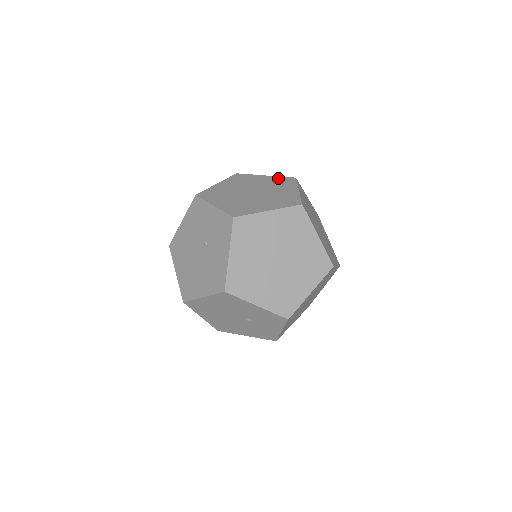
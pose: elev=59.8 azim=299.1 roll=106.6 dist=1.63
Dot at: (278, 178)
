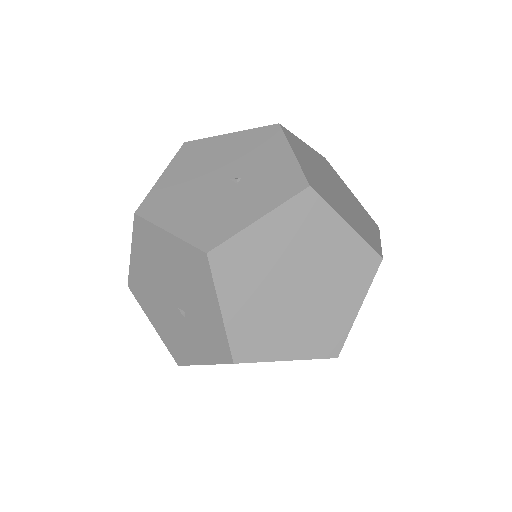
Dot at: (363, 208)
